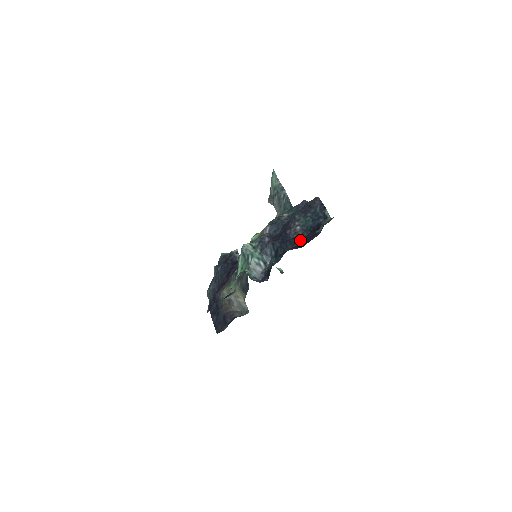
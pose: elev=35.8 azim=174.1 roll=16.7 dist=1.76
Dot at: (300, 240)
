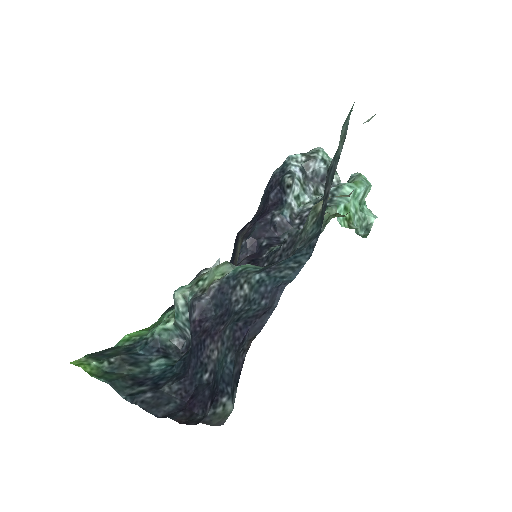
Dot at: (201, 379)
